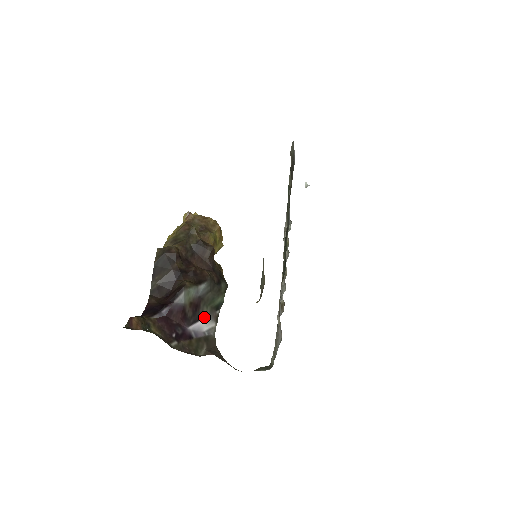
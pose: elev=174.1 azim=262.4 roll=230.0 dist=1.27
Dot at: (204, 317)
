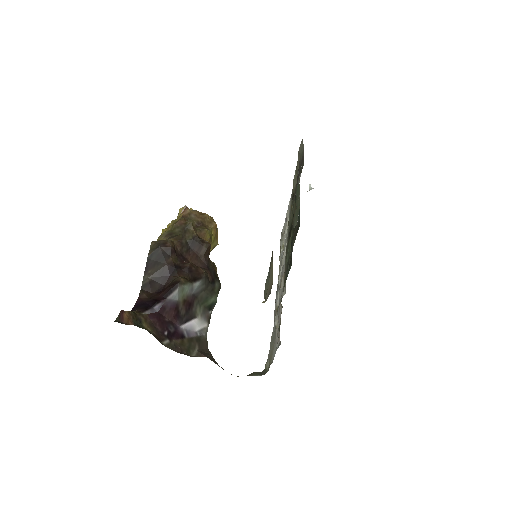
Dot at: (197, 316)
